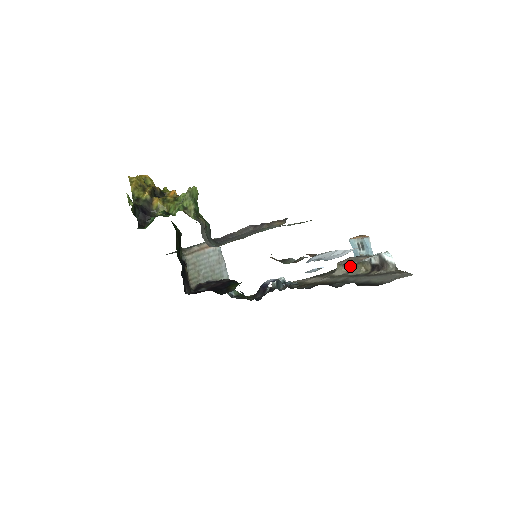
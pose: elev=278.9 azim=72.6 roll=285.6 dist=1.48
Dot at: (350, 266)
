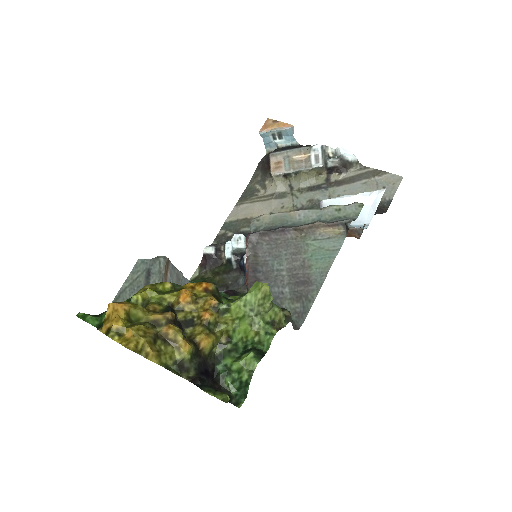
Dot at: (293, 174)
